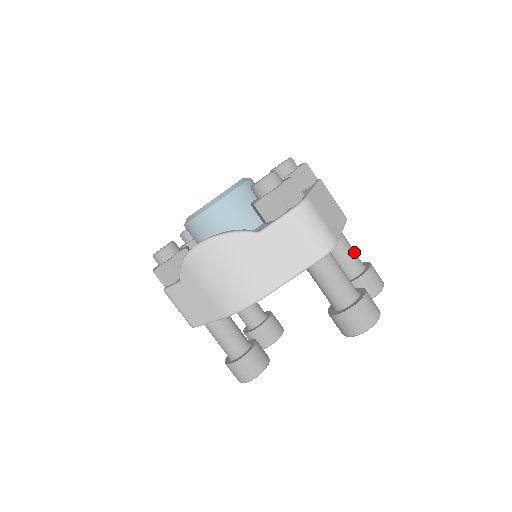
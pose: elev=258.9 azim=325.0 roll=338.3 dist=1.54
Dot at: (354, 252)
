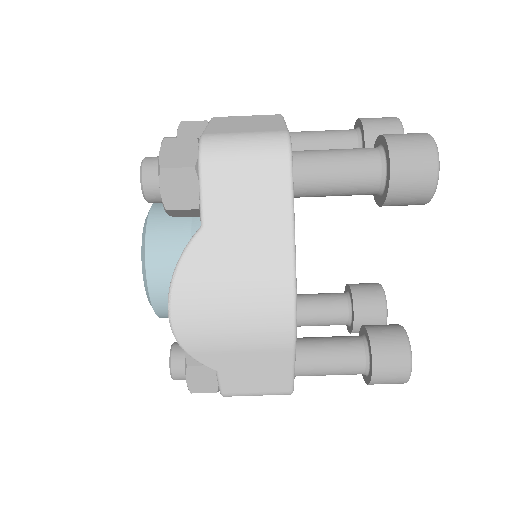
Dot at: (329, 131)
